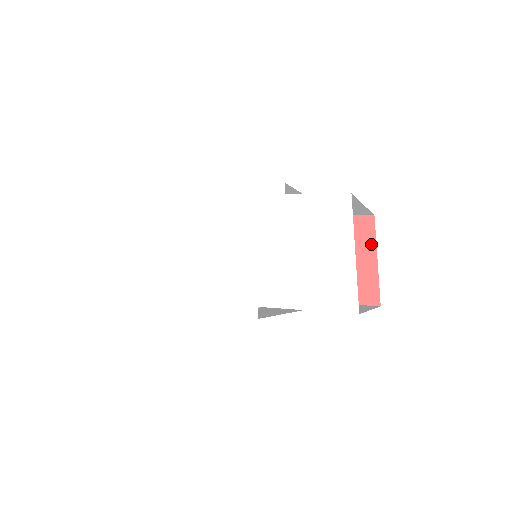
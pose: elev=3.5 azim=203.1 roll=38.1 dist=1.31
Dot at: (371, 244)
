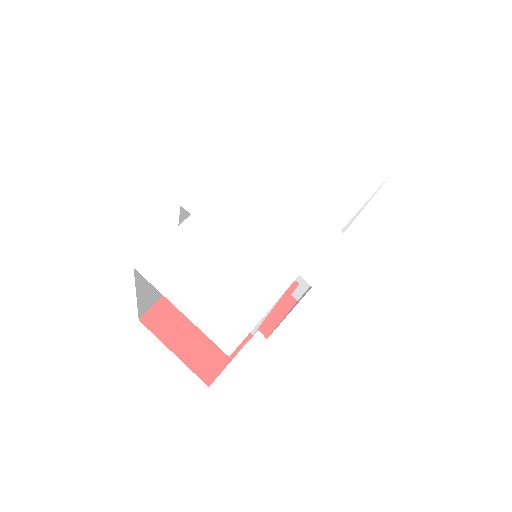
Dot at: occluded
